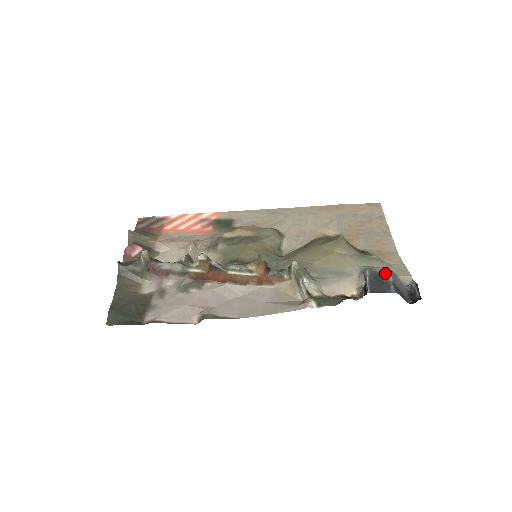
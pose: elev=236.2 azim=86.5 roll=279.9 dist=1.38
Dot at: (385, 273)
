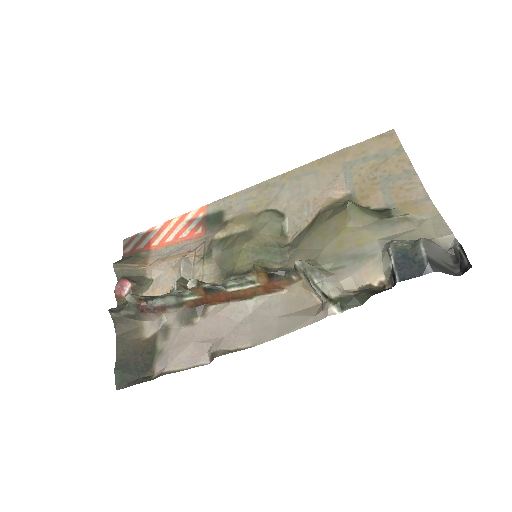
Dot at: (414, 246)
